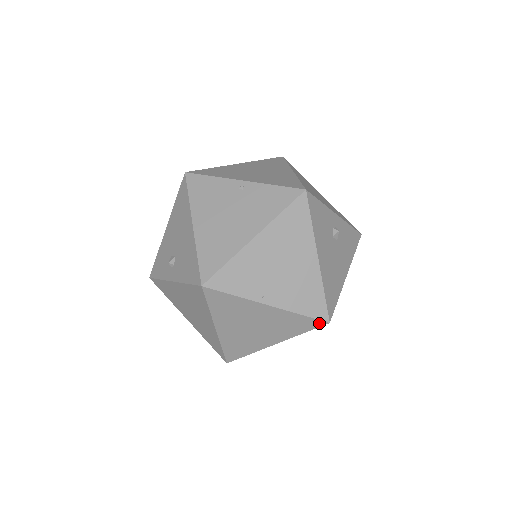
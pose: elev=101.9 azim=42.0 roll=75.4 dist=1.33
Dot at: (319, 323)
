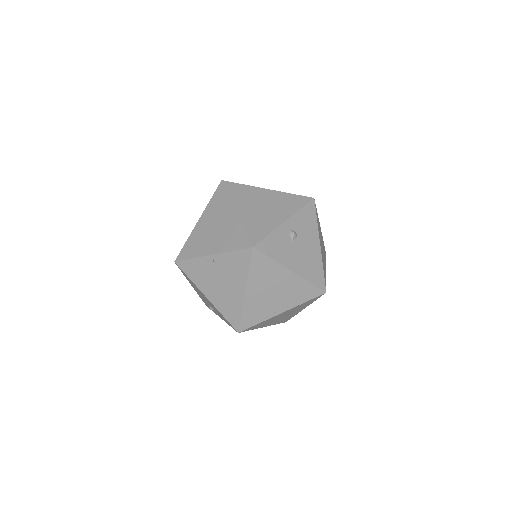
Dot at: (320, 296)
